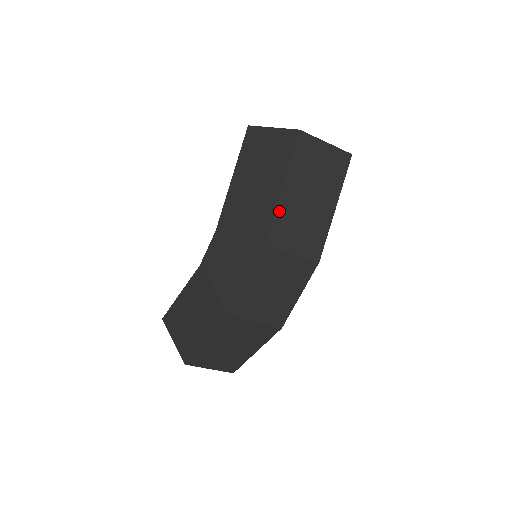
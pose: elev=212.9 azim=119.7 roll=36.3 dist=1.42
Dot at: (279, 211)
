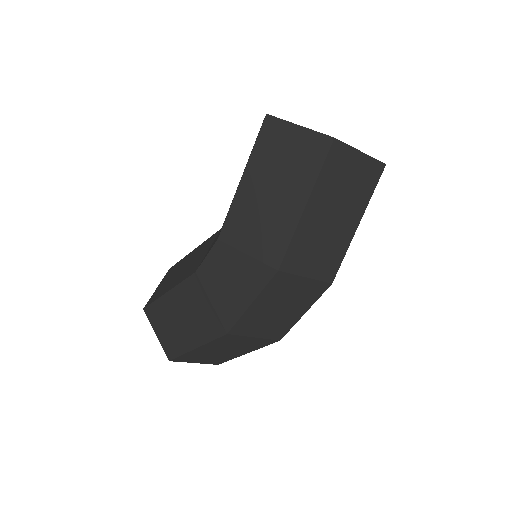
Dot at: (298, 233)
